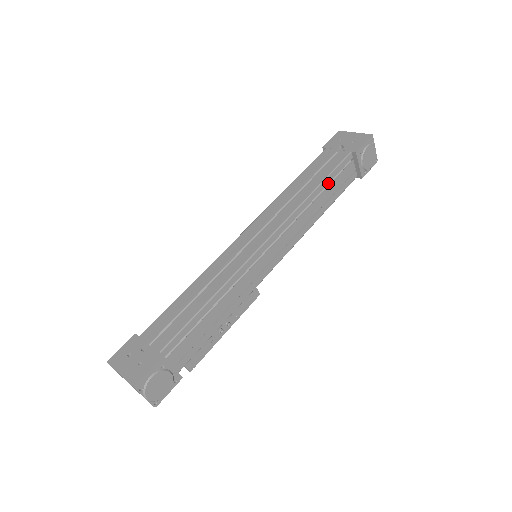
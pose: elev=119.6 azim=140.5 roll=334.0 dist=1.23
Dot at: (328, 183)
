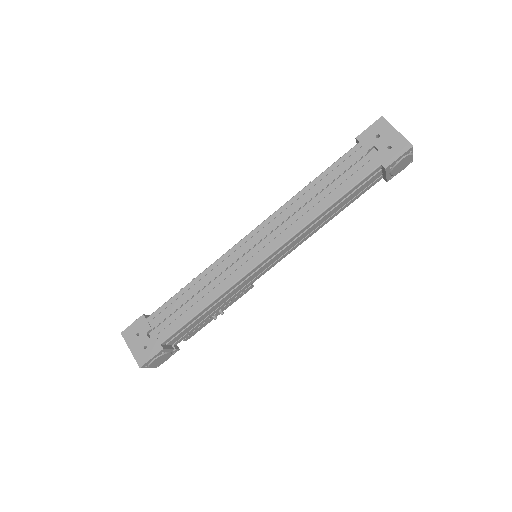
Dot at: occluded
